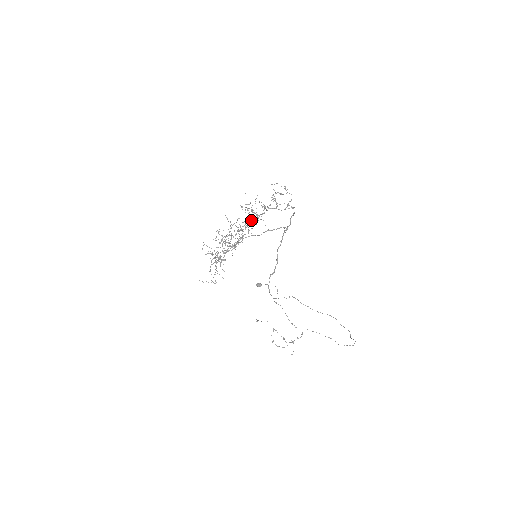
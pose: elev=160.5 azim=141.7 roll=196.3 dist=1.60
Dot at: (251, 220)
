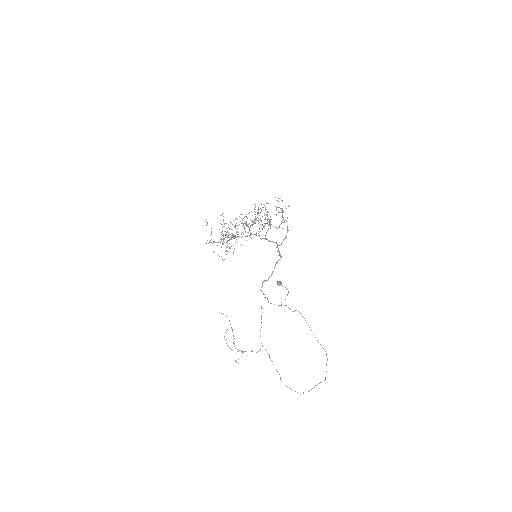
Dot at: occluded
